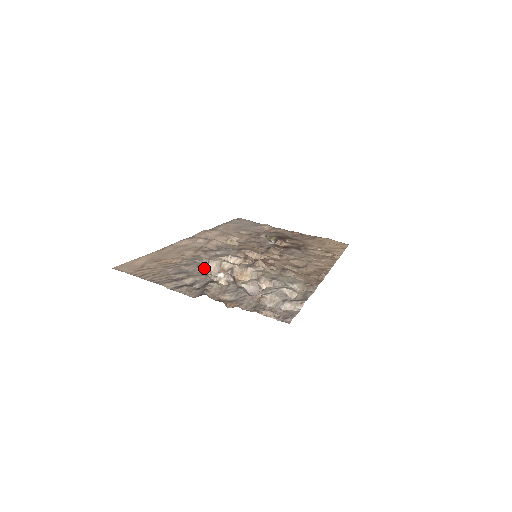
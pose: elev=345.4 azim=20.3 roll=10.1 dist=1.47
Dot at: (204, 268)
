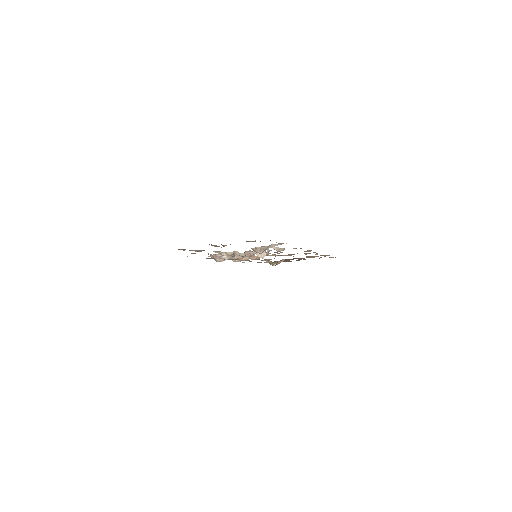
Dot at: (211, 254)
